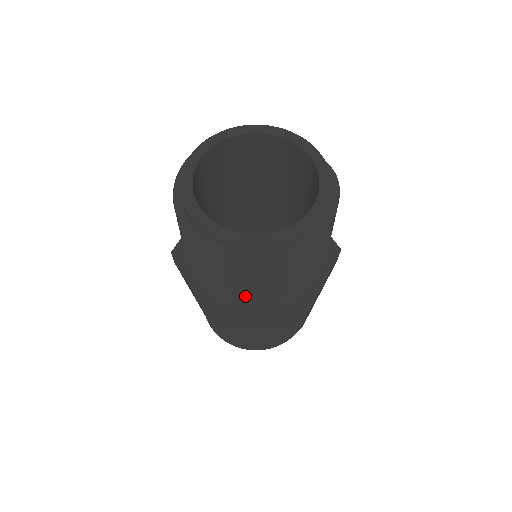
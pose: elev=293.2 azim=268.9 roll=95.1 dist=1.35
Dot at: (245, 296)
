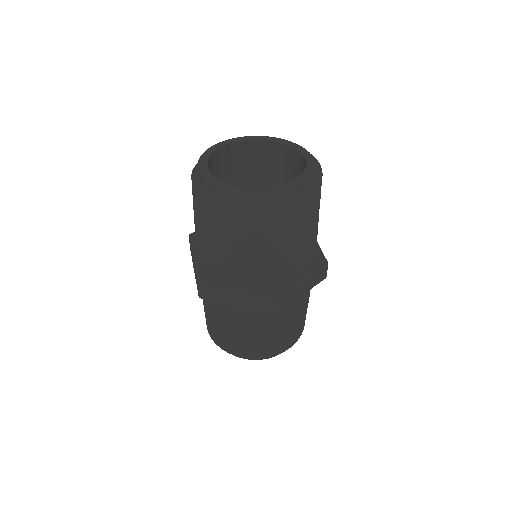
Dot at: (293, 254)
